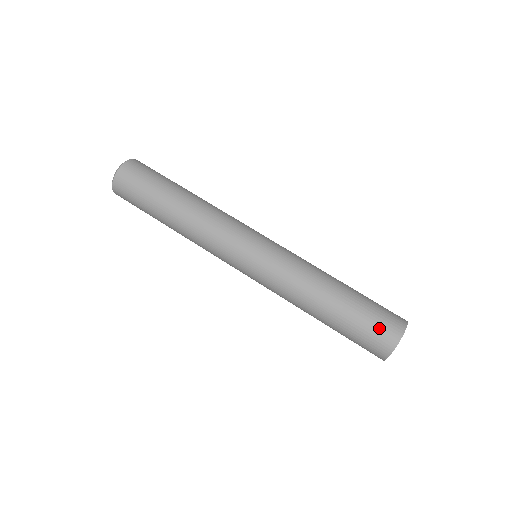
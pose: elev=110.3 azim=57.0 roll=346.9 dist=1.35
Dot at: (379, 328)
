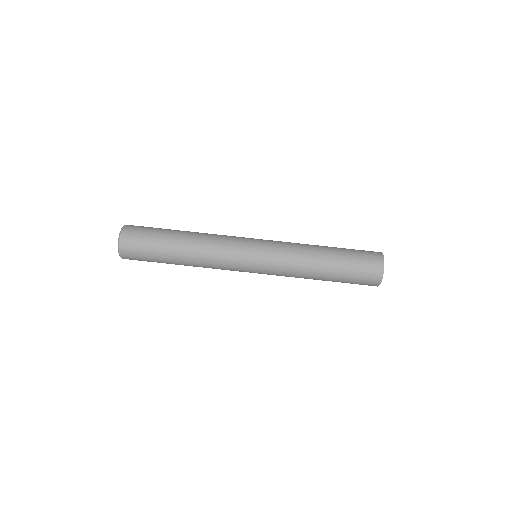
Dot at: (365, 279)
